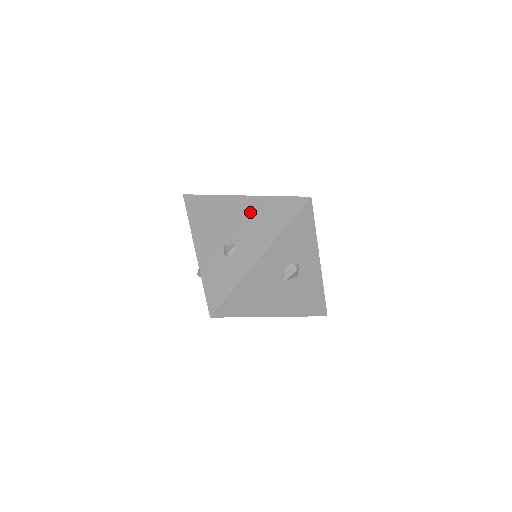
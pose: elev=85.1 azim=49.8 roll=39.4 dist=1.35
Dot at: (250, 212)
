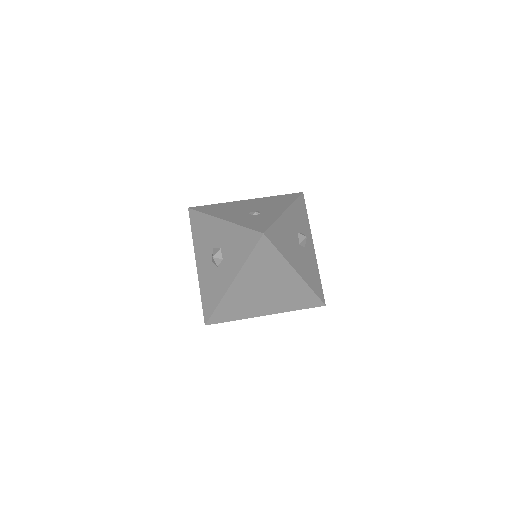
Dot at: (259, 202)
